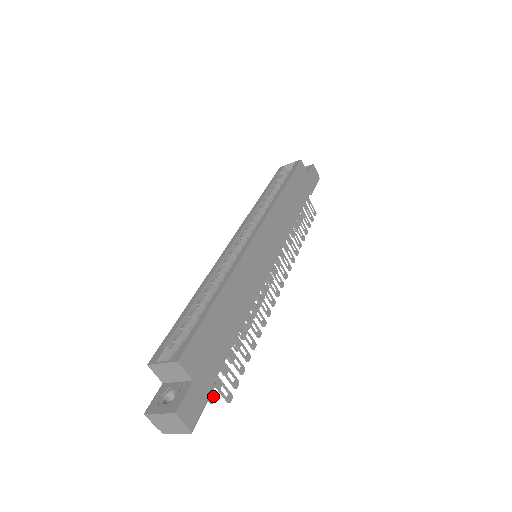
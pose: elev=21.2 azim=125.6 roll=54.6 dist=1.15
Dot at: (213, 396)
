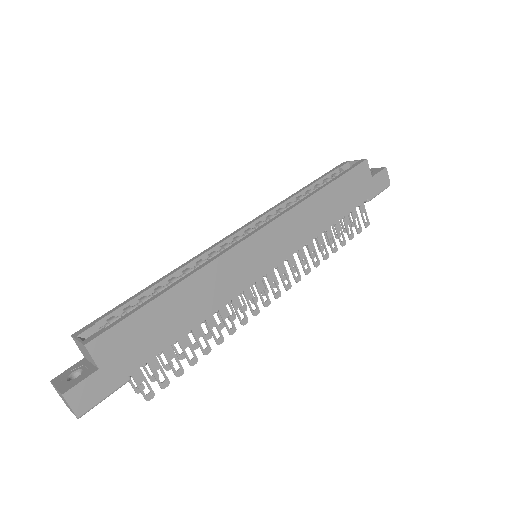
Dot at: (142, 386)
